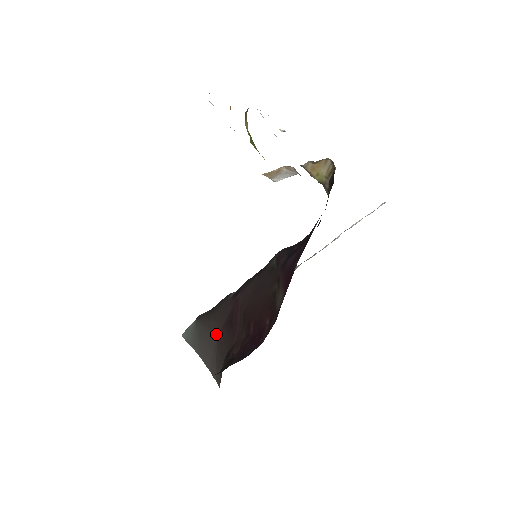
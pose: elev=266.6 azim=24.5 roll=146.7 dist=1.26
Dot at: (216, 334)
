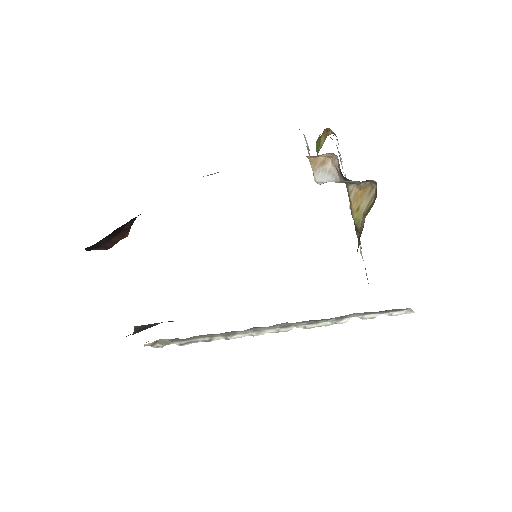
Dot at: occluded
